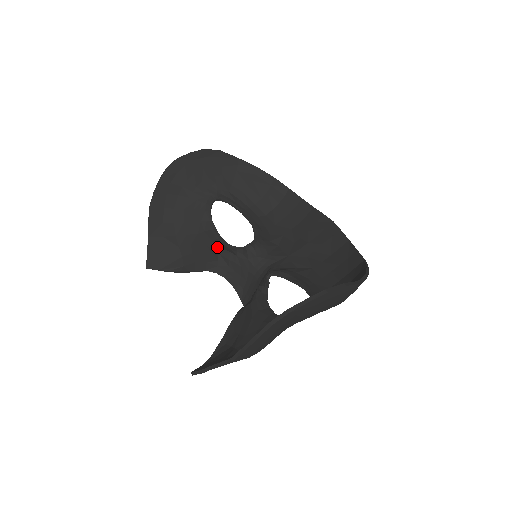
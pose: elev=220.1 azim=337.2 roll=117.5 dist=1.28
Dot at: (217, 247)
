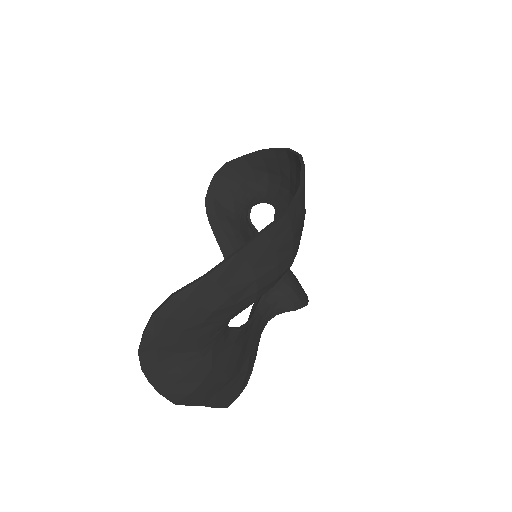
Dot at: occluded
